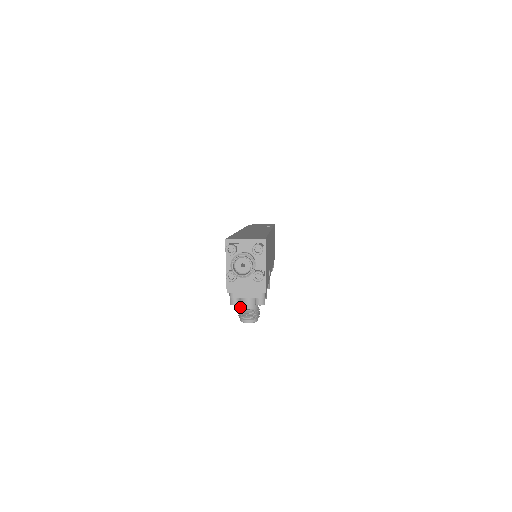
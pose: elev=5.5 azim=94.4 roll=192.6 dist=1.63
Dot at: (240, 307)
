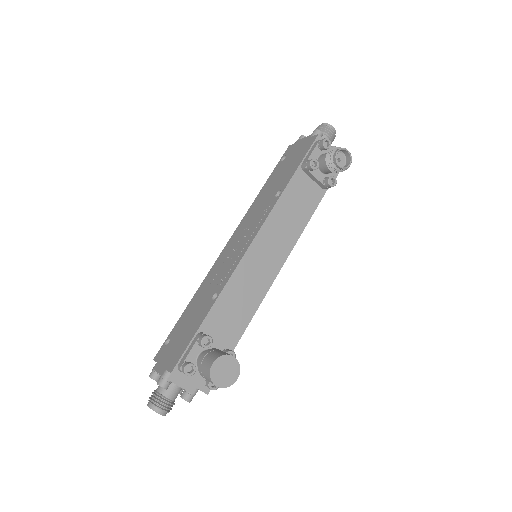
Dot at: (329, 152)
